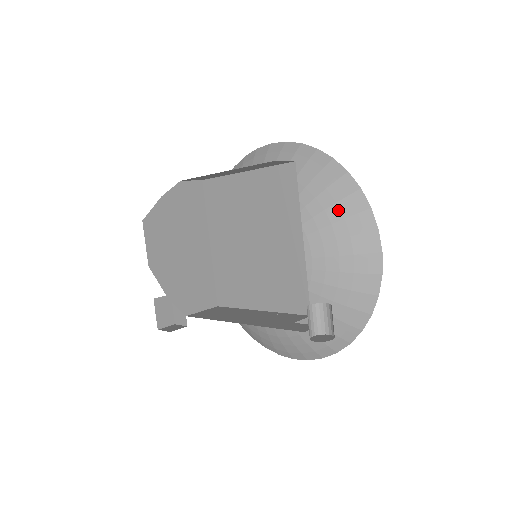
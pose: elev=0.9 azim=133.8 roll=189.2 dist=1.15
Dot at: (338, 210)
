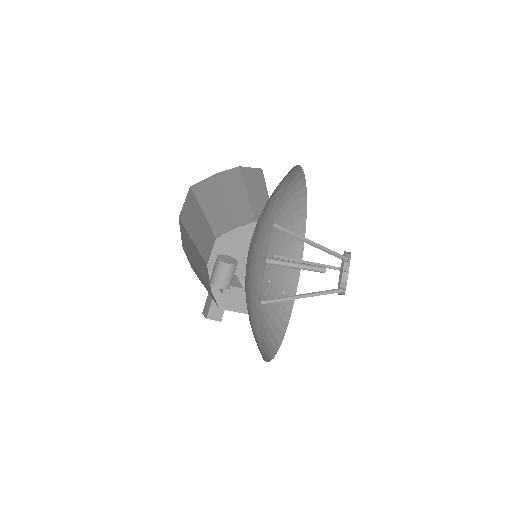
Dot at: (274, 194)
